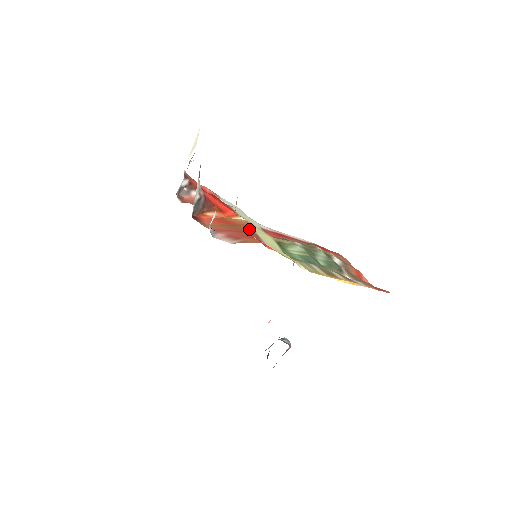
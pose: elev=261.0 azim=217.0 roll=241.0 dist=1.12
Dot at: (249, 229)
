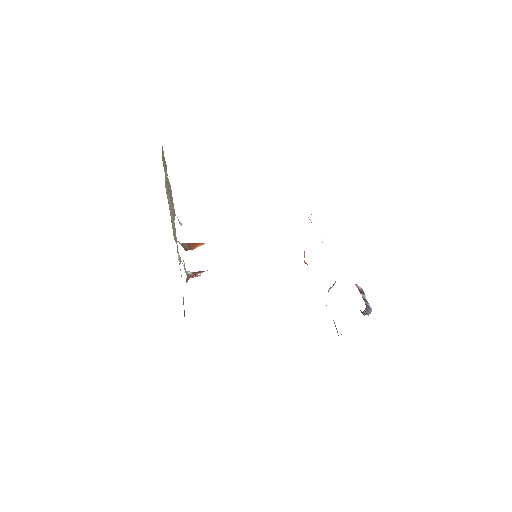
Dot at: occluded
